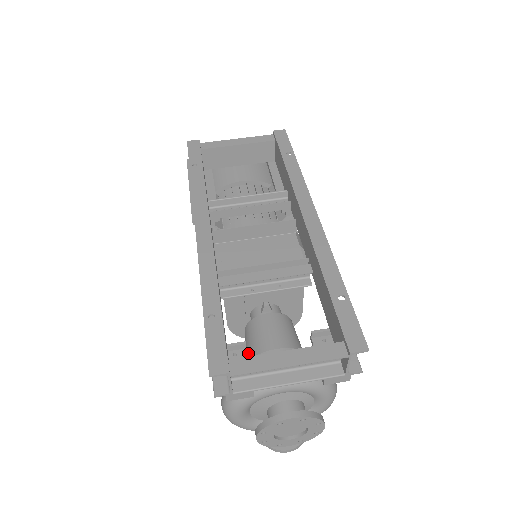
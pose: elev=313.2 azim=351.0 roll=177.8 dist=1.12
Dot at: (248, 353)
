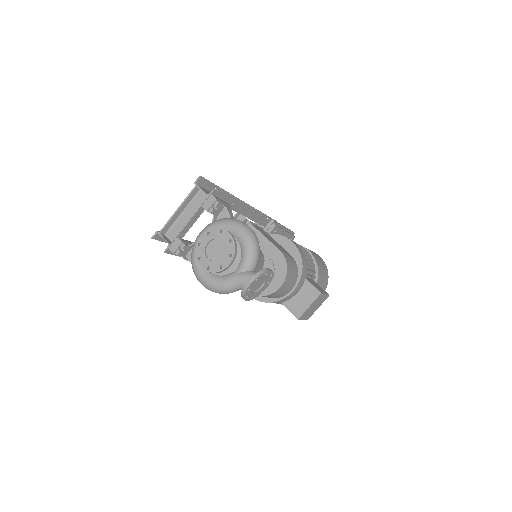
Dot at: occluded
